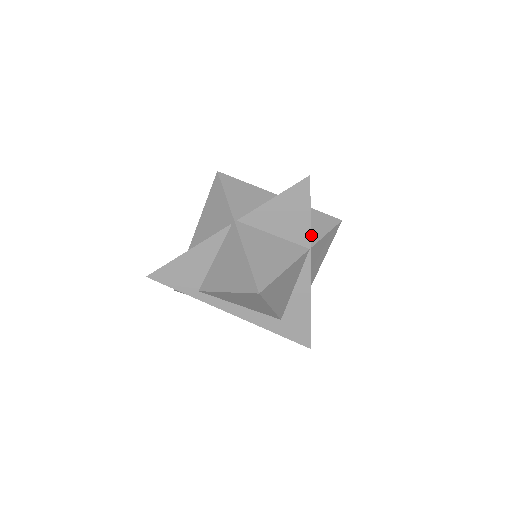
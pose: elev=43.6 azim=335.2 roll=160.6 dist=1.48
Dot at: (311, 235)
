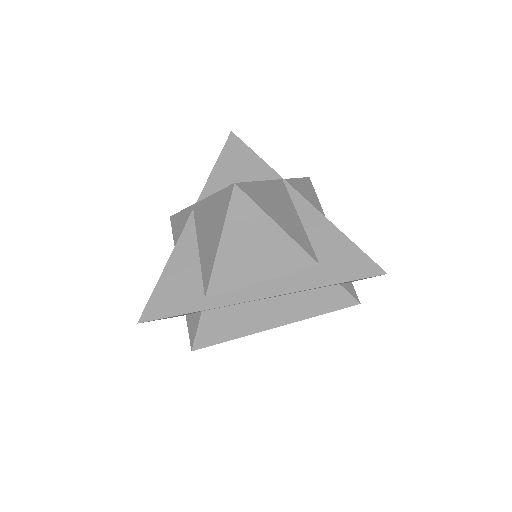
Dot at: occluded
